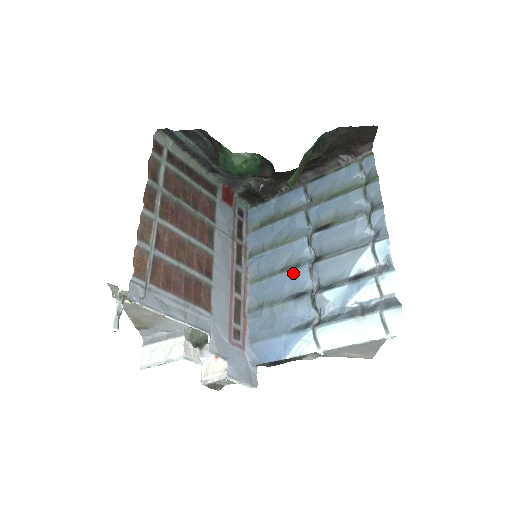
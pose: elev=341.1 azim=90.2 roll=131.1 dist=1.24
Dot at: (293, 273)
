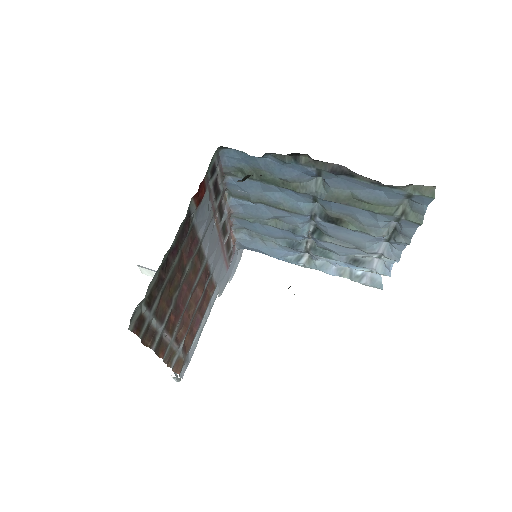
Dot at: (289, 232)
